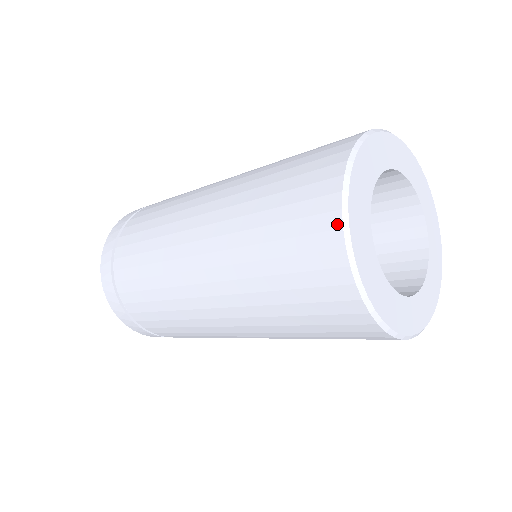
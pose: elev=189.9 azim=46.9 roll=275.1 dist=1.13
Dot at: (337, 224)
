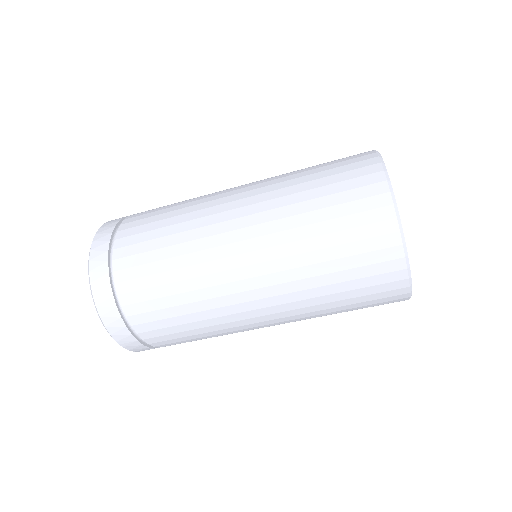
Dot at: (379, 169)
